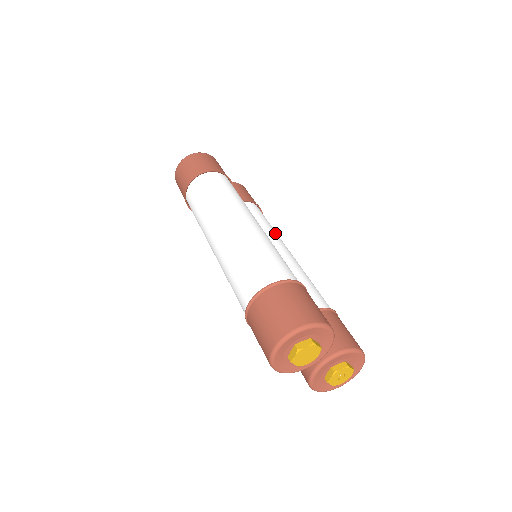
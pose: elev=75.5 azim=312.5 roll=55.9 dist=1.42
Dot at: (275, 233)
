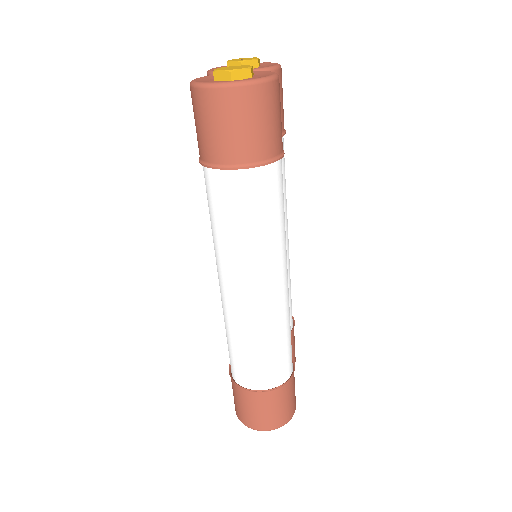
Dot at: (286, 206)
